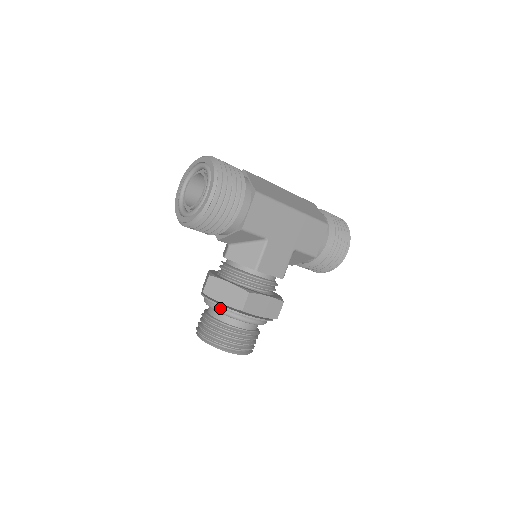
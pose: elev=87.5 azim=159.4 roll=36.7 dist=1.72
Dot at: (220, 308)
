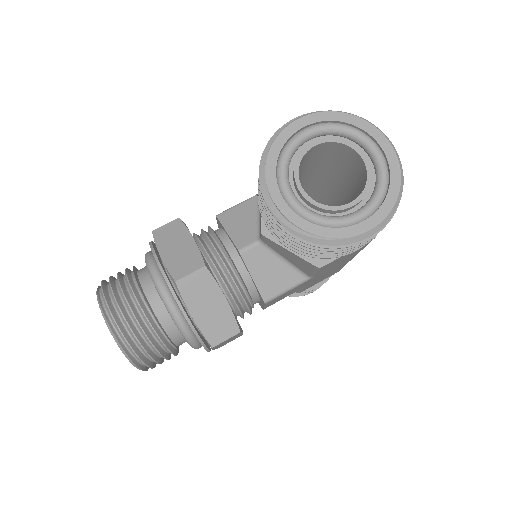
Dot at: (180, 316)
